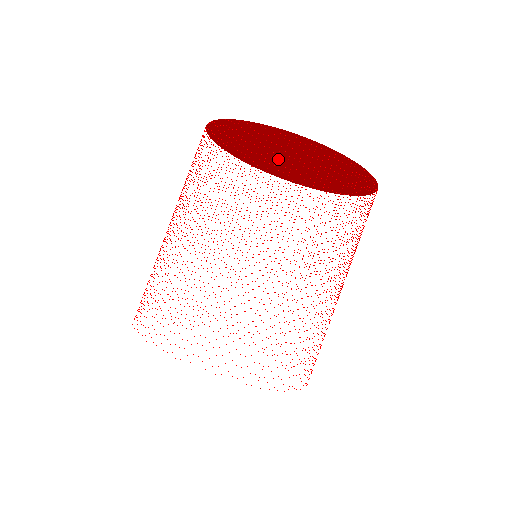
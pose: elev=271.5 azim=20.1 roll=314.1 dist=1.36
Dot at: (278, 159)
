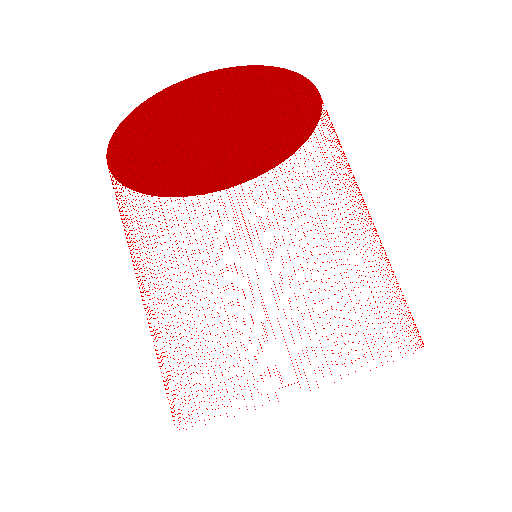
Dot at: (213, 154)
